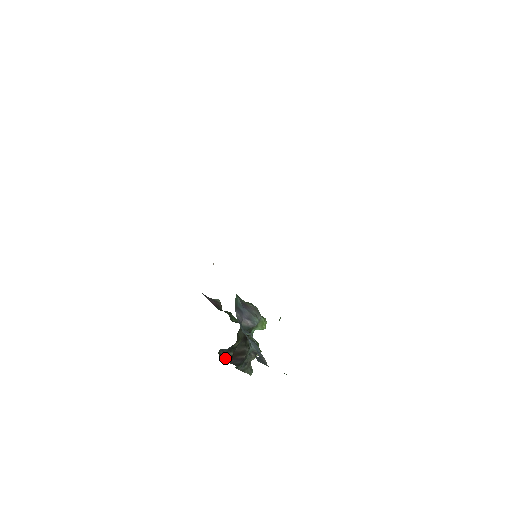
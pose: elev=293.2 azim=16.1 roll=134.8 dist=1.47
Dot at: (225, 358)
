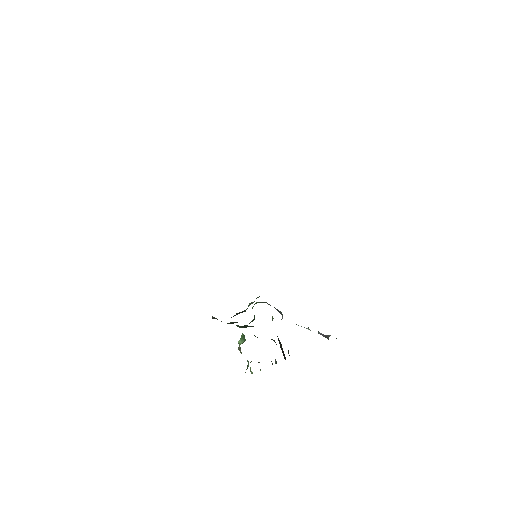
Dot at: occluded
